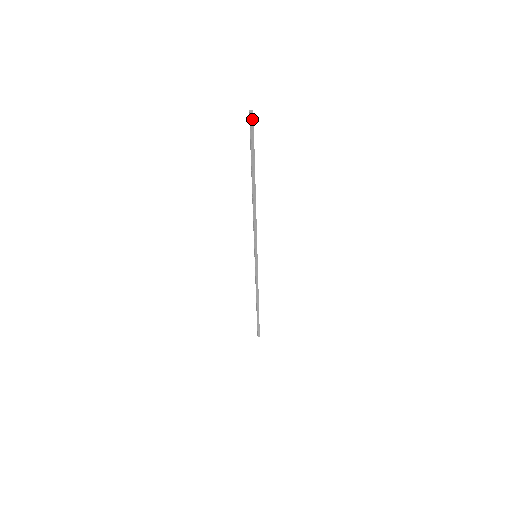
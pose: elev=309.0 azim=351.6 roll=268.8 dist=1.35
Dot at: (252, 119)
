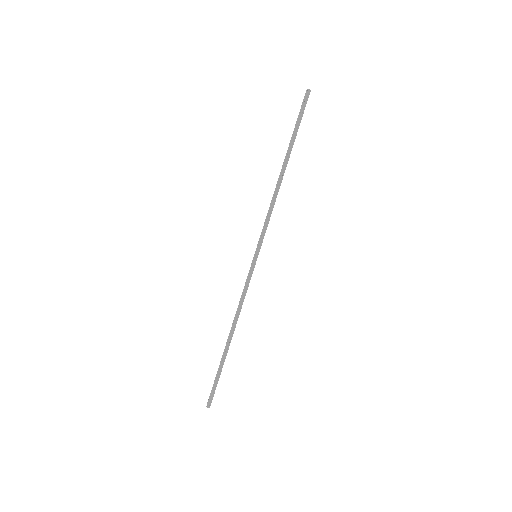
Dot at: (308, 95)
